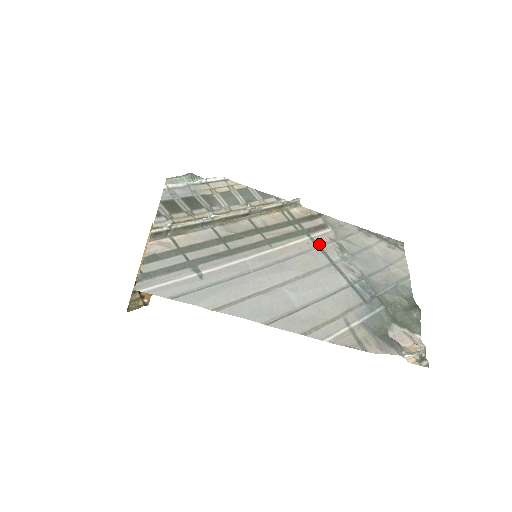
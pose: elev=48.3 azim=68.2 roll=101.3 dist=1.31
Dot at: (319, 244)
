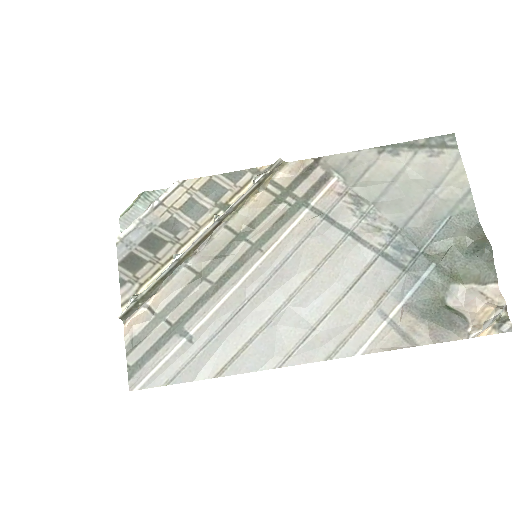
Dot at: (324, 212)
